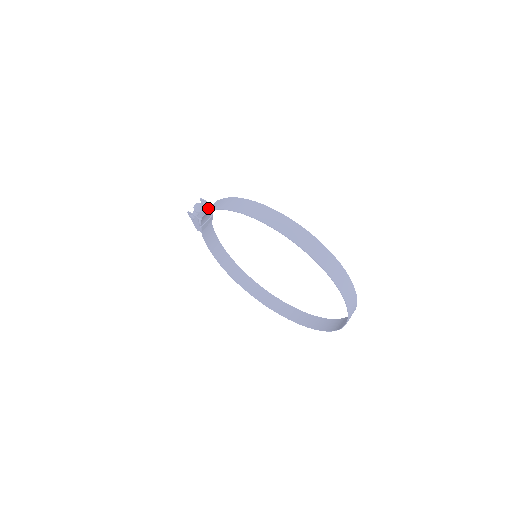
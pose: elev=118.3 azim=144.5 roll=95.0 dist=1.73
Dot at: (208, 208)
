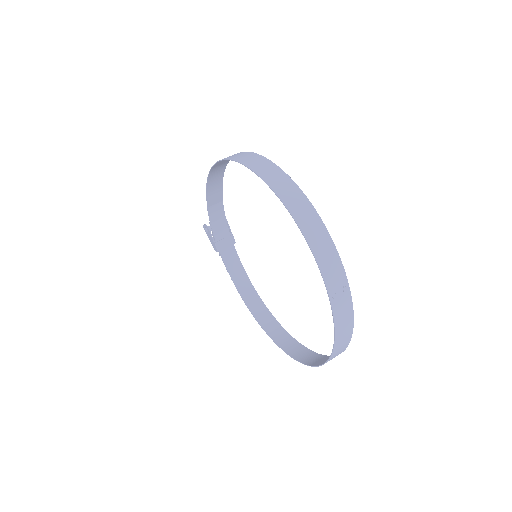
Dot at: (228, 227)
